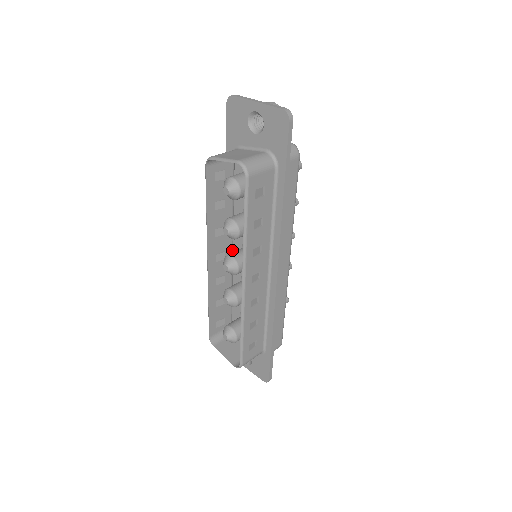
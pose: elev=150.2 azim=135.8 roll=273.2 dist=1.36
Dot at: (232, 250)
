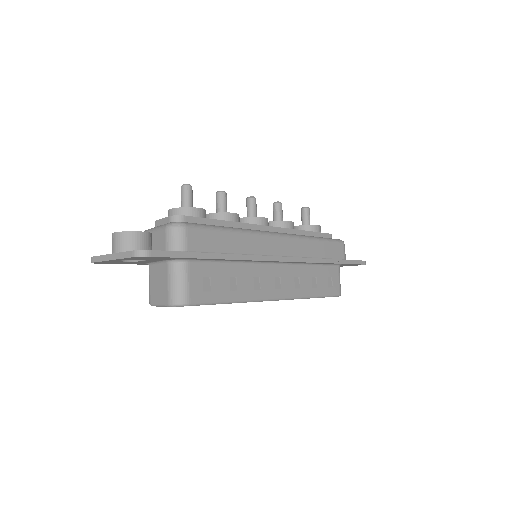
Dot at: occluded
